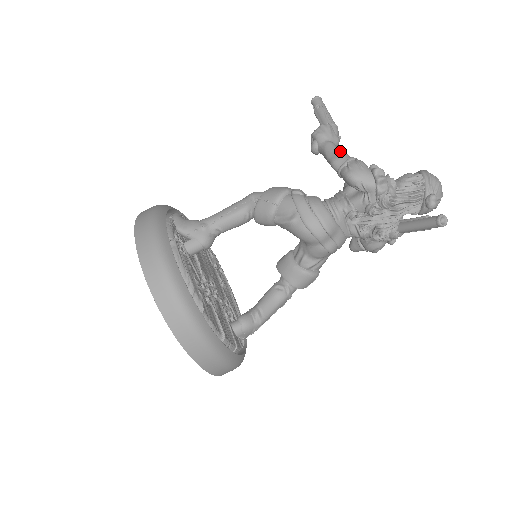
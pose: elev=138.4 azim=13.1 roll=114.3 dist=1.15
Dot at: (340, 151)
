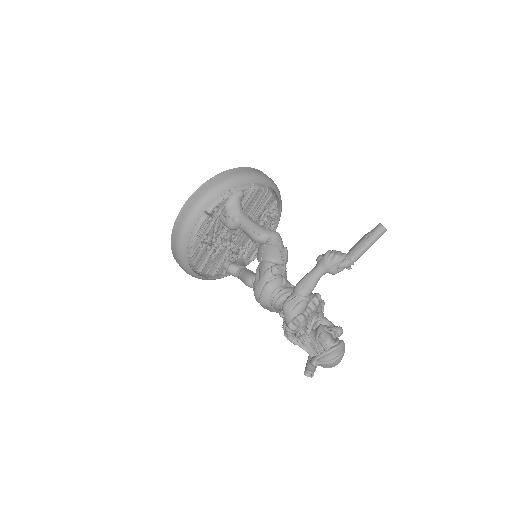
Dot at: (311, 284)
